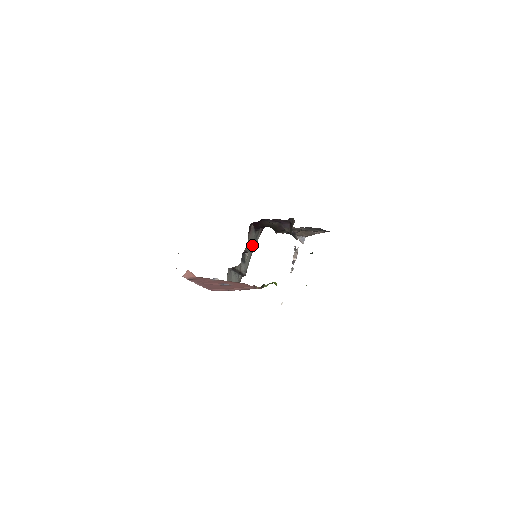
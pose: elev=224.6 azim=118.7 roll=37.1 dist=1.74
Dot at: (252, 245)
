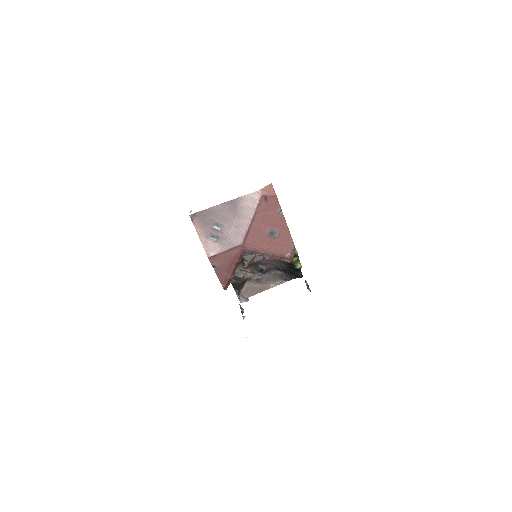
Dot at: occluded
